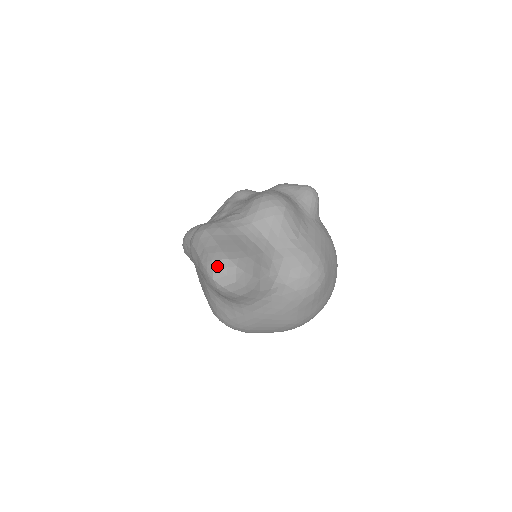
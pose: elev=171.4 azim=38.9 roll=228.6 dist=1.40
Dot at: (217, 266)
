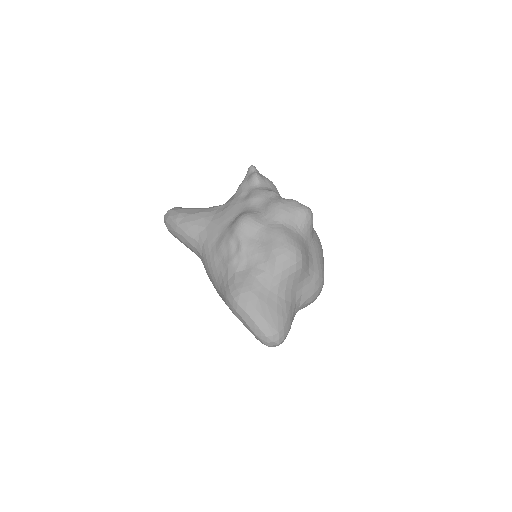
Dot at: (271, 341)
